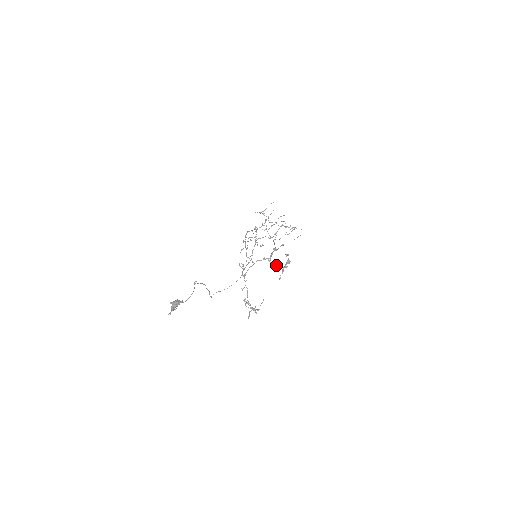
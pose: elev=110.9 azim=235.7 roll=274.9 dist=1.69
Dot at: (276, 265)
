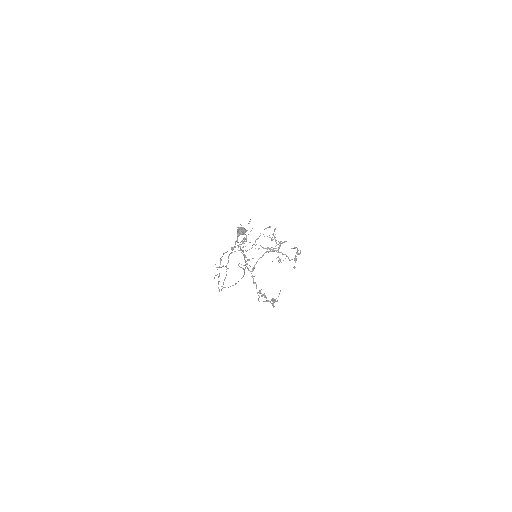
Dot at: (287, 256)
